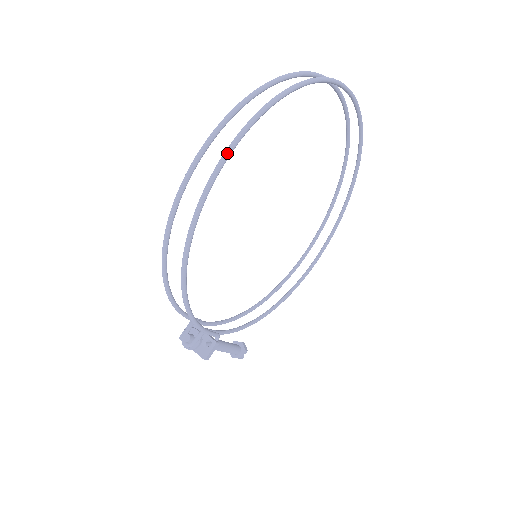
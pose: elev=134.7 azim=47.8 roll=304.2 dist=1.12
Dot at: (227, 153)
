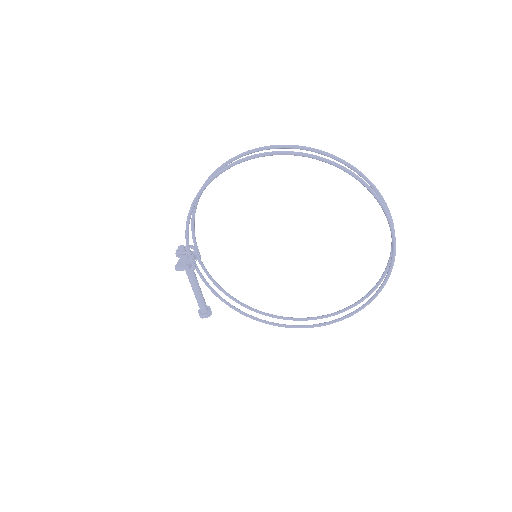
Dot at: (265, 153)
